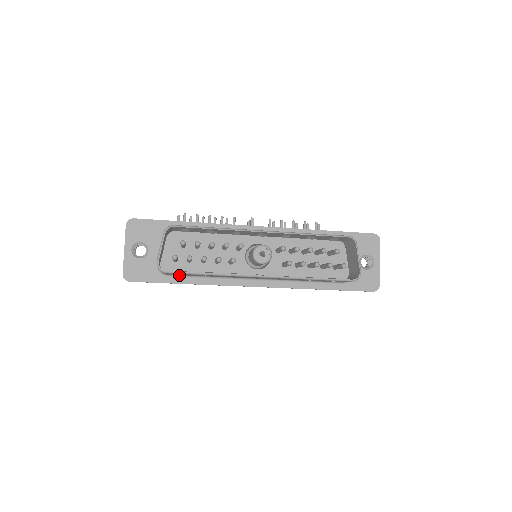
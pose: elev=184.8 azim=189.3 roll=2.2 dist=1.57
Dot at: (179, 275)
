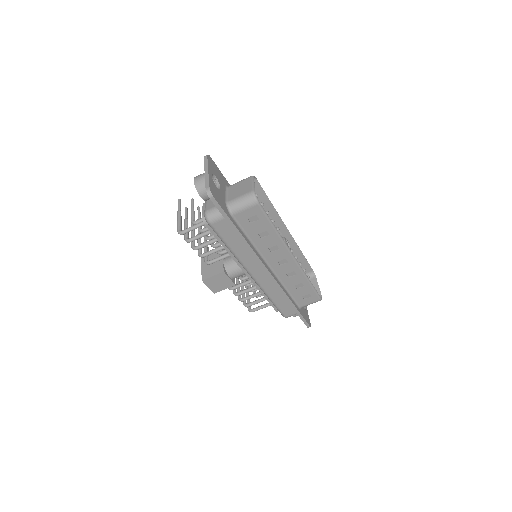
Dot at: (238, 223)
